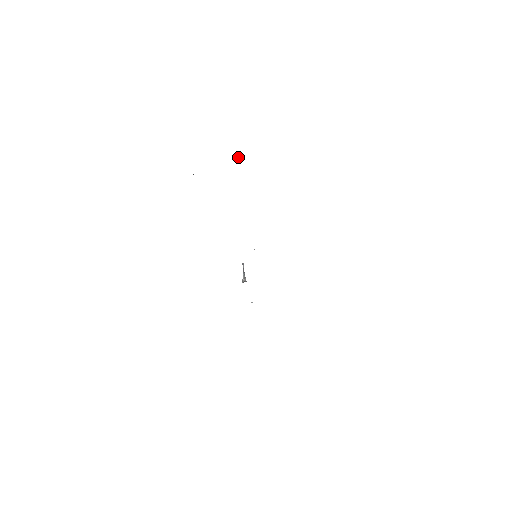
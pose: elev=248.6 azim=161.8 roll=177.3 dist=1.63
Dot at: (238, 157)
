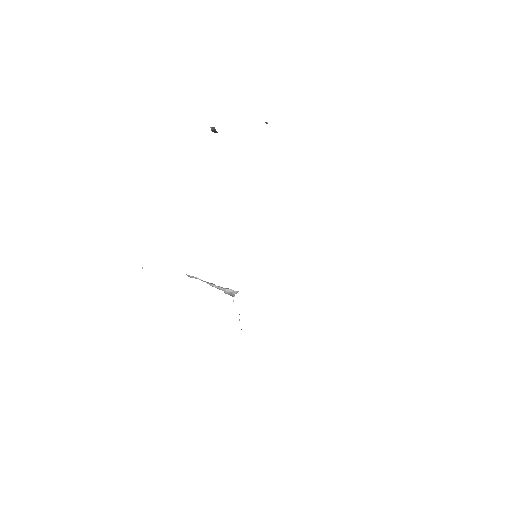
Dot at: occluded
